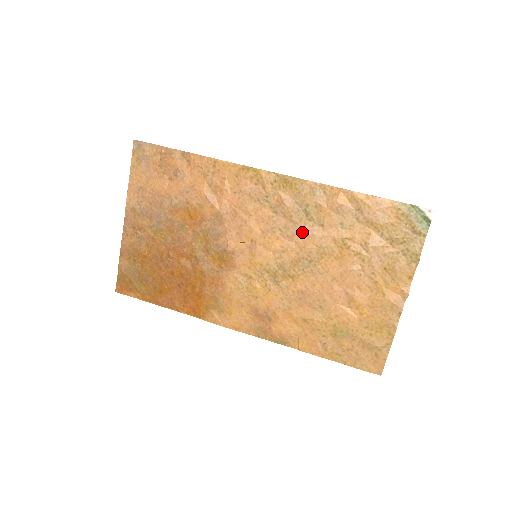
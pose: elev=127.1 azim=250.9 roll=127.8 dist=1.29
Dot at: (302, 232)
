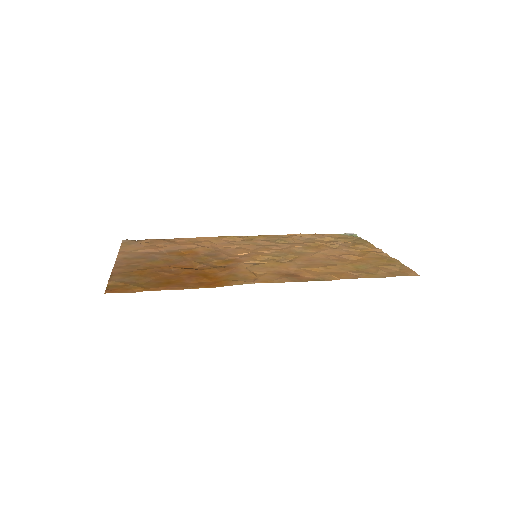
Dot at: (283, 245)
